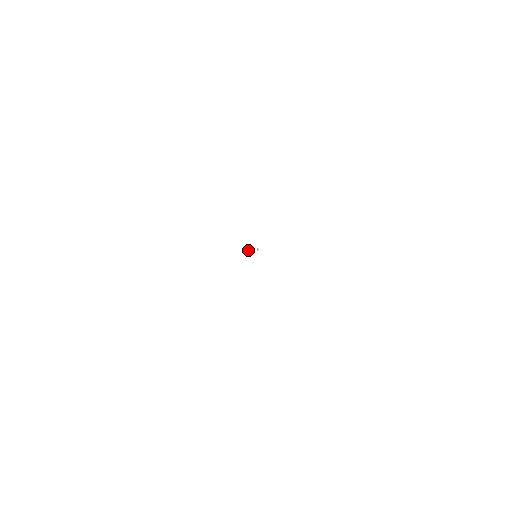
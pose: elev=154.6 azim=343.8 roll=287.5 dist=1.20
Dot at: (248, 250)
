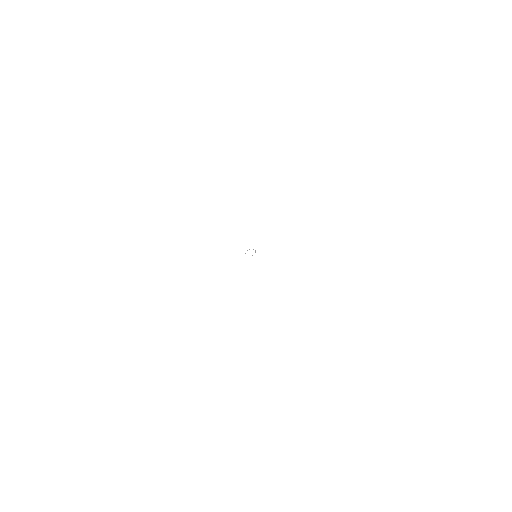
Dot at: occluded
